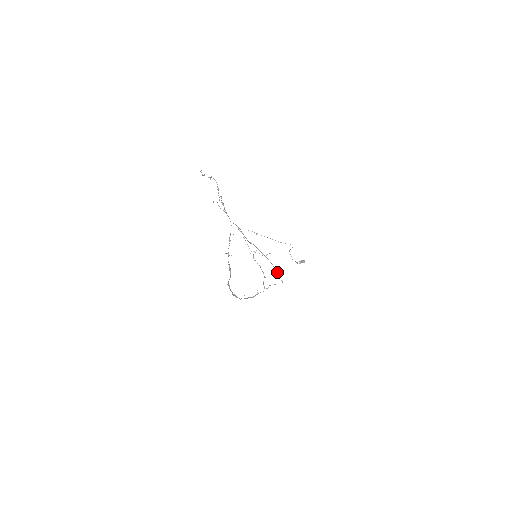
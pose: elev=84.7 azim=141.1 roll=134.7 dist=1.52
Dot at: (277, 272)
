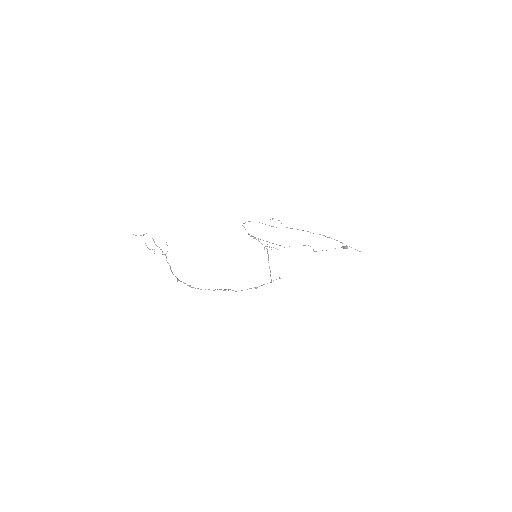
Dot at: occluded
